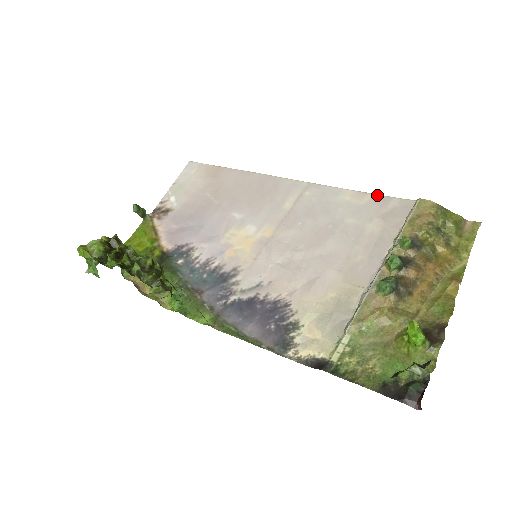
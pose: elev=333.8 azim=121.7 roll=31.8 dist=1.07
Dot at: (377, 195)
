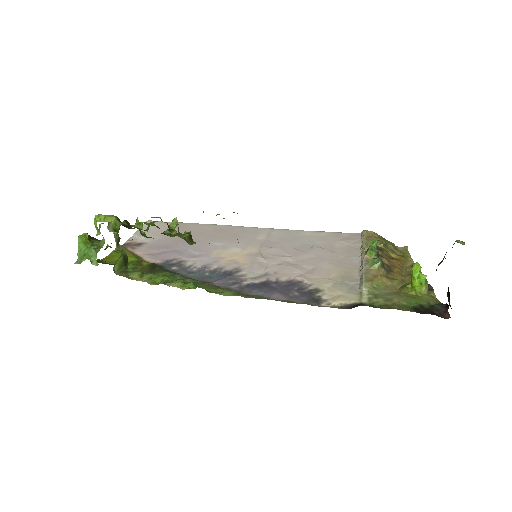
Dot at: (330, 232)
